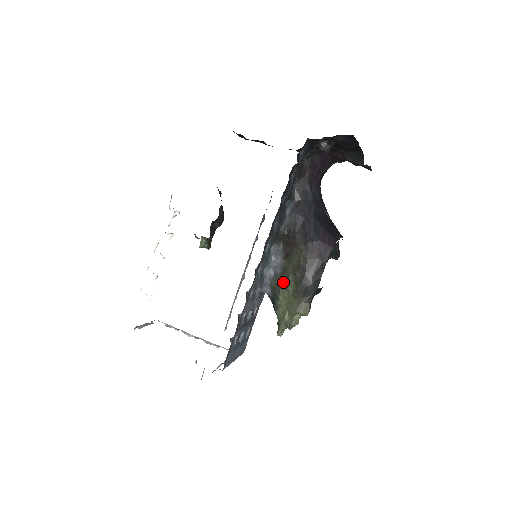
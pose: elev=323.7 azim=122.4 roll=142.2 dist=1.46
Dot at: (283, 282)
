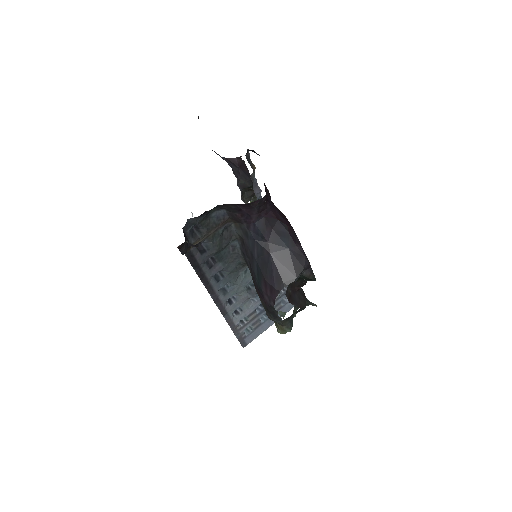
Dot at: occluded
